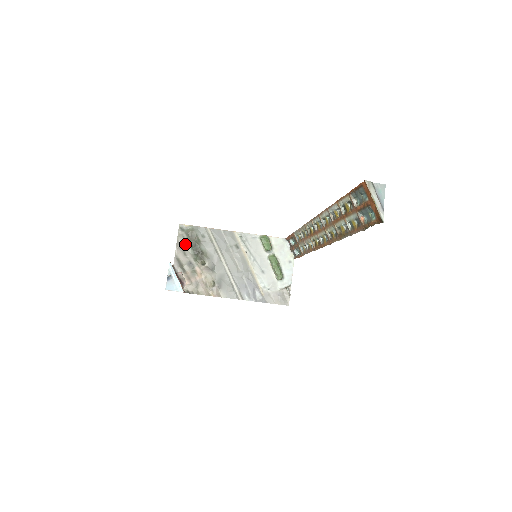
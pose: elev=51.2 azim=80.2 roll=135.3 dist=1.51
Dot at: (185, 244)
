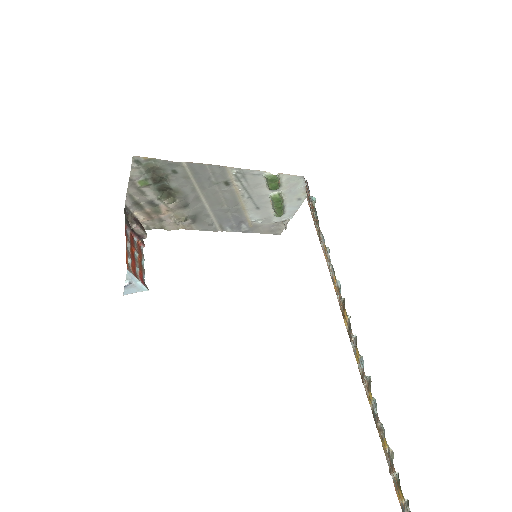
Dot at: (143, 182)
